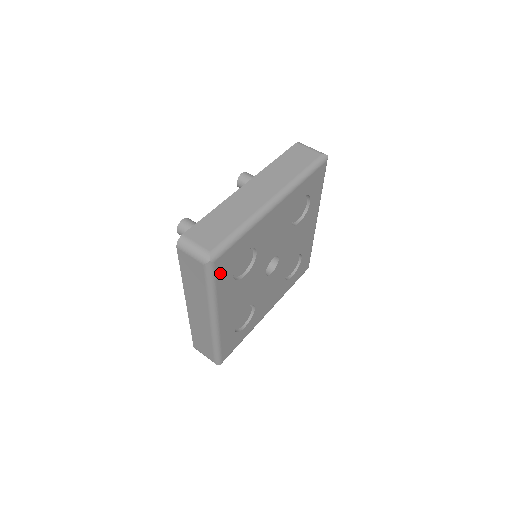
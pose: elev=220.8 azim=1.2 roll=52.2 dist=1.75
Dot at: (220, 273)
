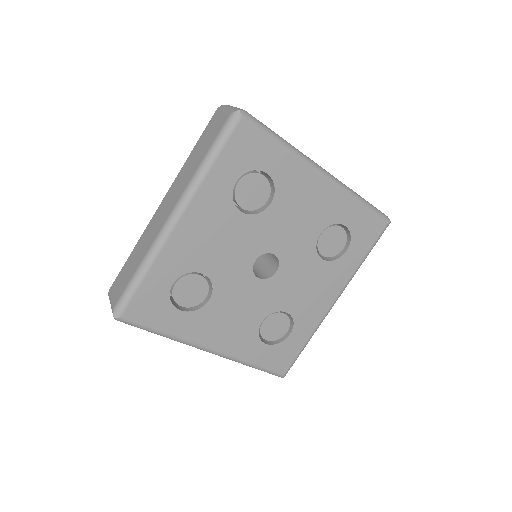
Dot at: (149, 319)
